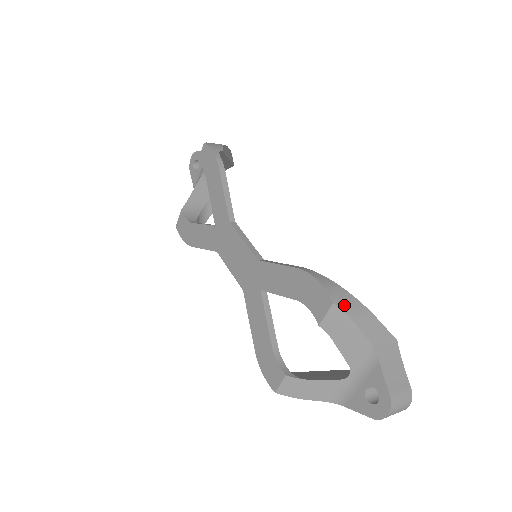
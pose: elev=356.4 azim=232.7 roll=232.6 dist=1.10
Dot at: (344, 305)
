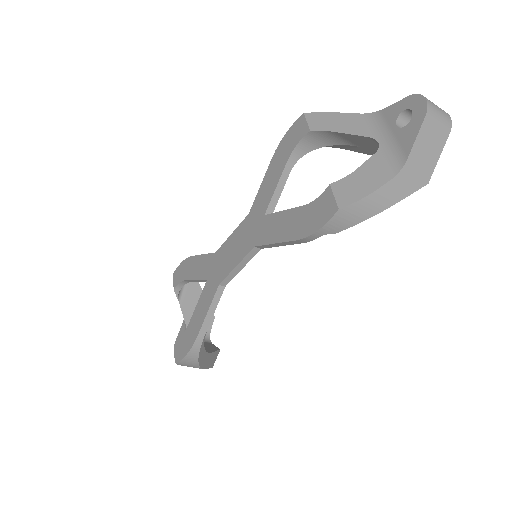
Dot at: occluded
